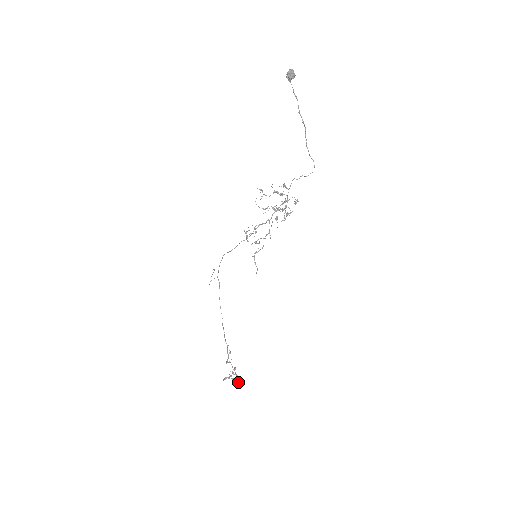
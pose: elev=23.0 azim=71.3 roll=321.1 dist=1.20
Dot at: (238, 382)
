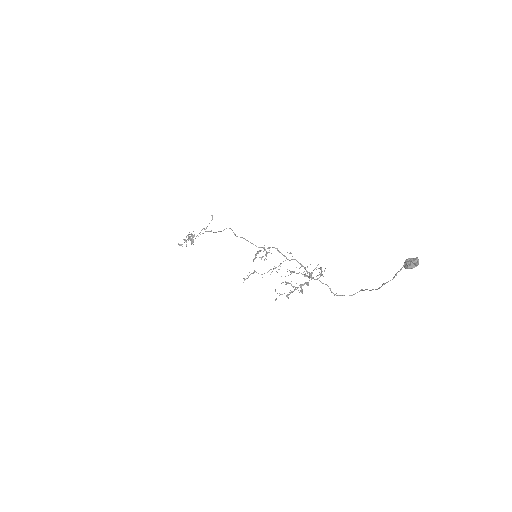
Dot at: occluded
